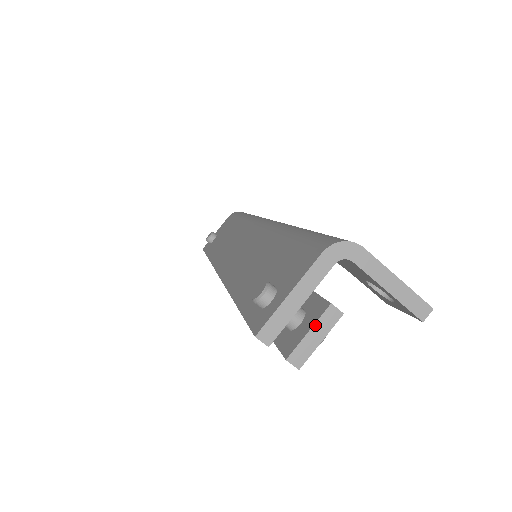
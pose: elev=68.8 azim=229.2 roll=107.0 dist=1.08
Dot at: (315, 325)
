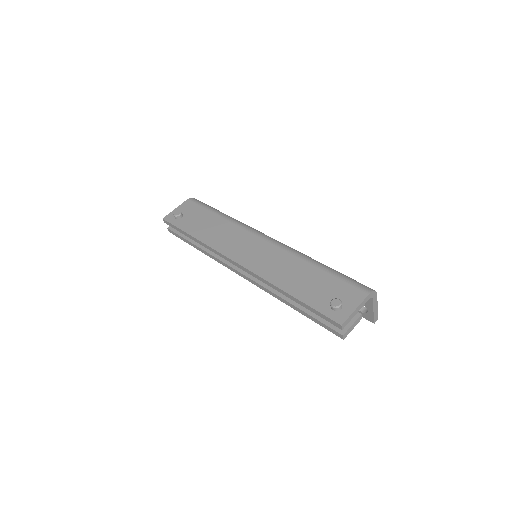
Dot at: (355, 322)
